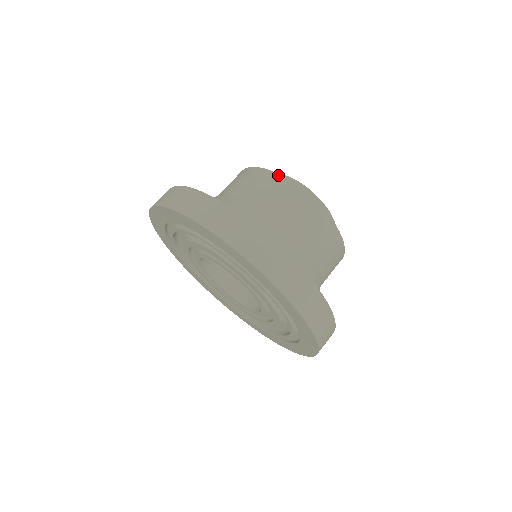
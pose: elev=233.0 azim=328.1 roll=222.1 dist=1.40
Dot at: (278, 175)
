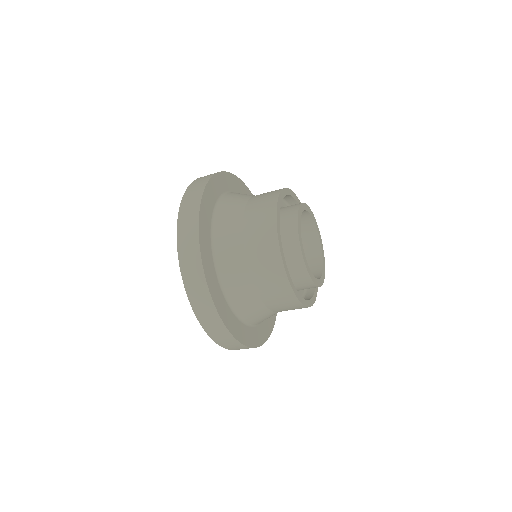
Dot at: (288, 283)
